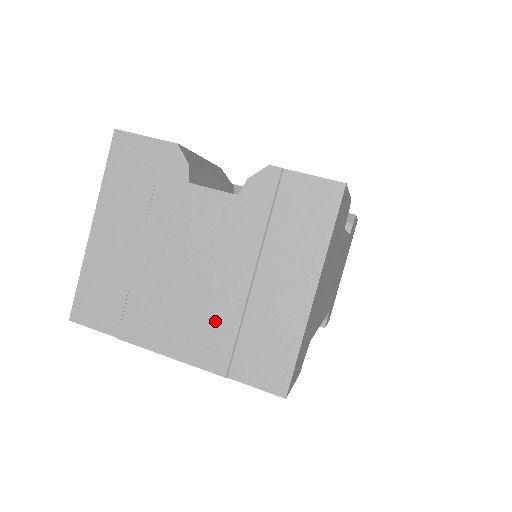
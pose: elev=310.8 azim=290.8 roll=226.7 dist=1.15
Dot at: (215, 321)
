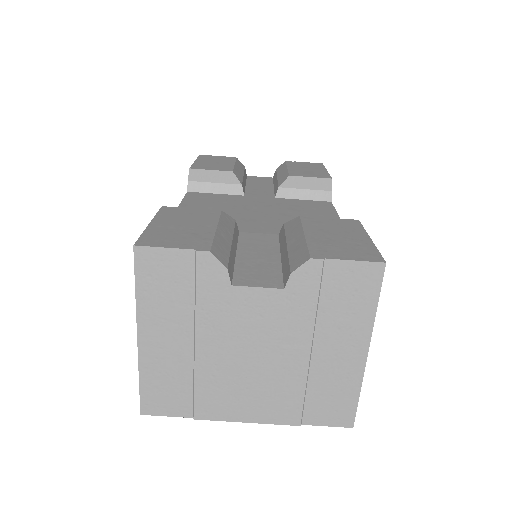
Dot at: (283, 390)
